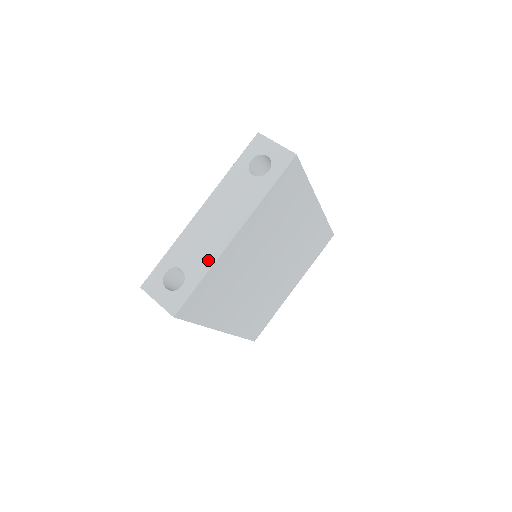
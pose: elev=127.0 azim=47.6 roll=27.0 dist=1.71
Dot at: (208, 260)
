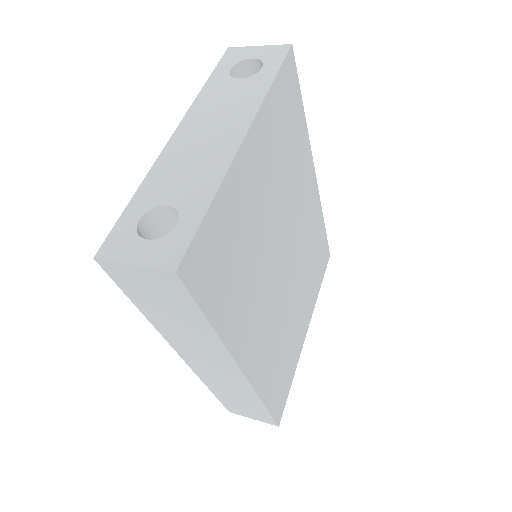
Dot at: (212, 177)
